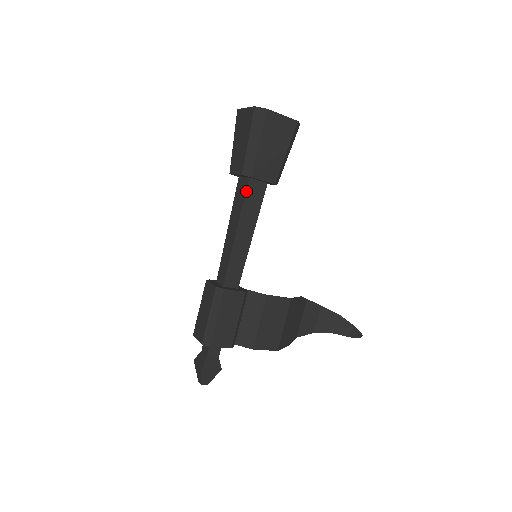
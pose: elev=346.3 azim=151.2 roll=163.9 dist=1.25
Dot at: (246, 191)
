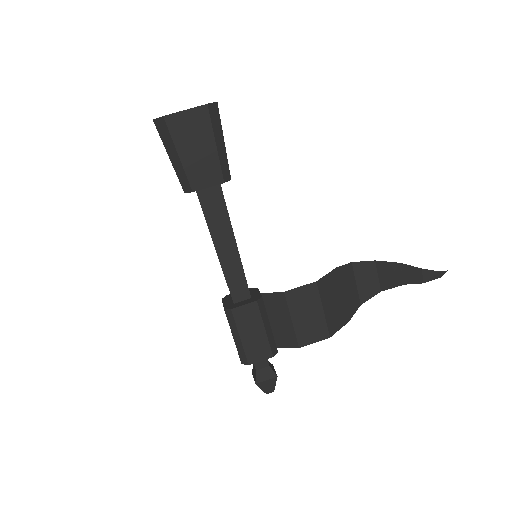
Dot at: (201, 205)
